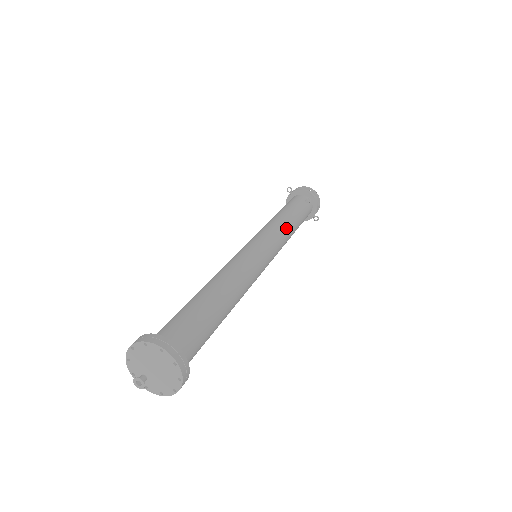
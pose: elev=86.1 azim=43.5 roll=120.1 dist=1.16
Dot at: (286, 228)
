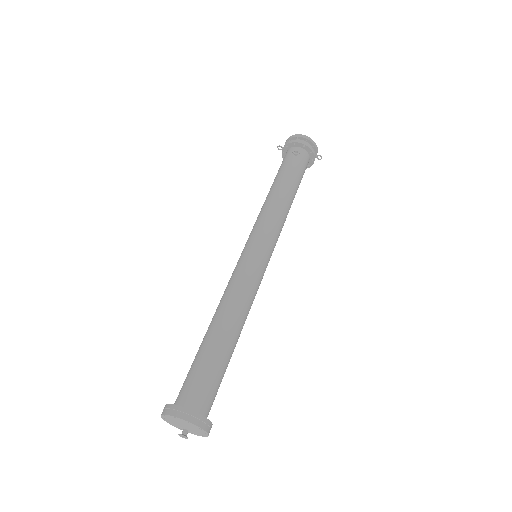
Dot at: (276, 207)
